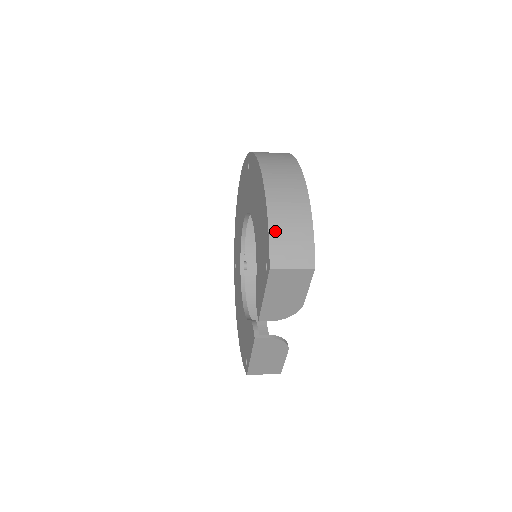
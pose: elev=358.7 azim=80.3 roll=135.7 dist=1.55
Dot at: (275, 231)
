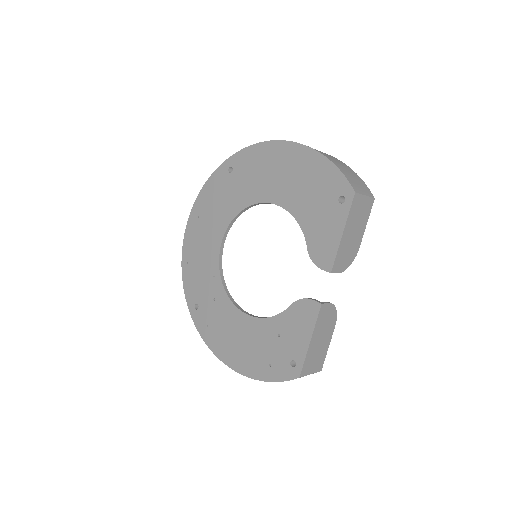
Dot at: (339, 167)
